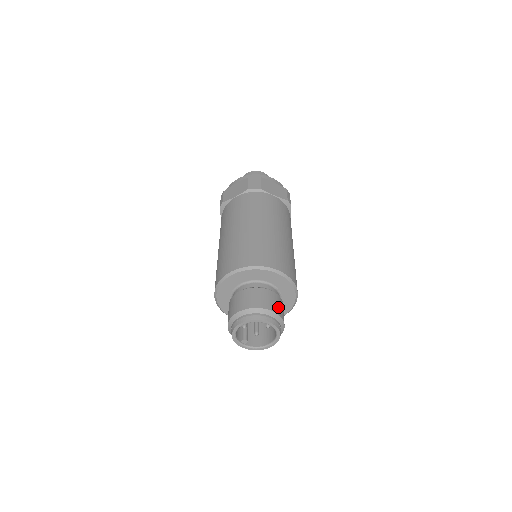
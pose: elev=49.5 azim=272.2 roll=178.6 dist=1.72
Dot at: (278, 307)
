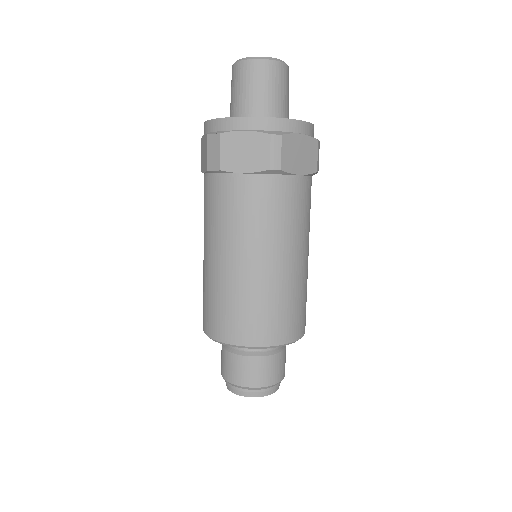
Dot at: (257, 376)
